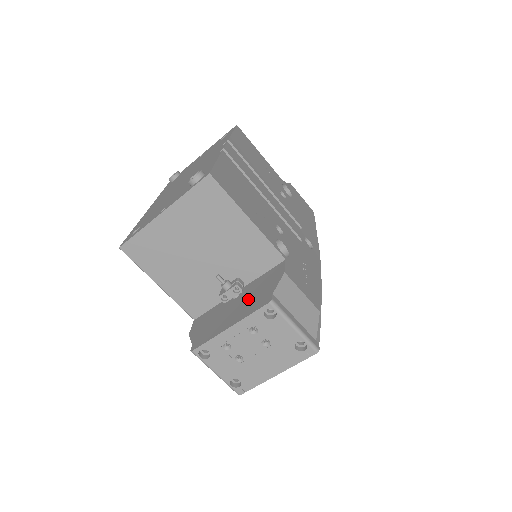
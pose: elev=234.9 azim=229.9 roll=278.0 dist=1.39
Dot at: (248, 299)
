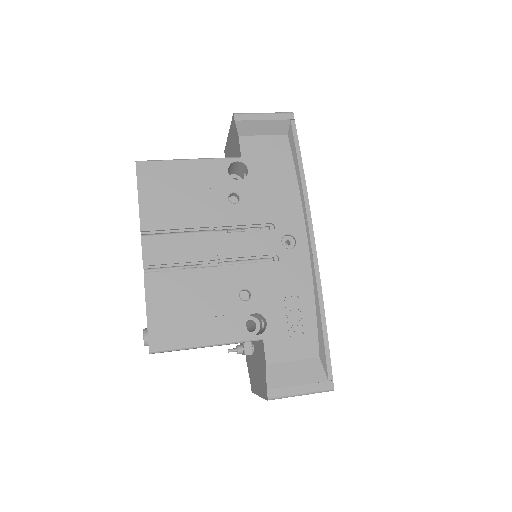
Dot at: (258, 370)
